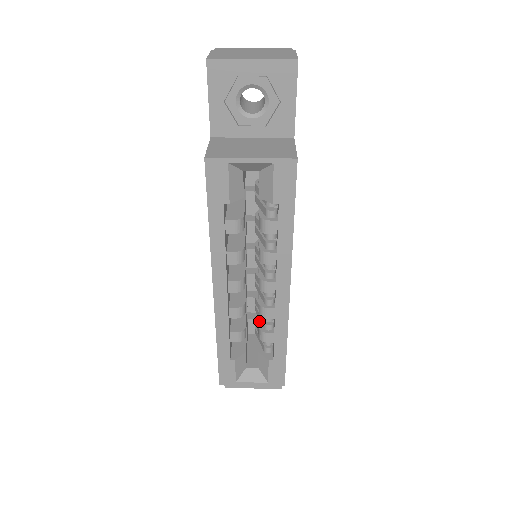
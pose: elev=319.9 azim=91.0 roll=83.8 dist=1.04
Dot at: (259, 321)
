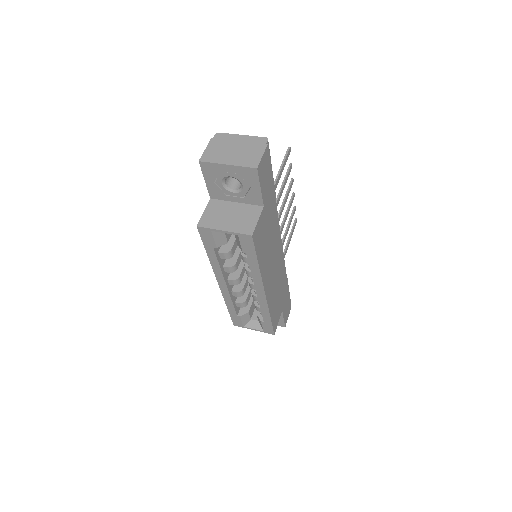
Dot at: occluded
